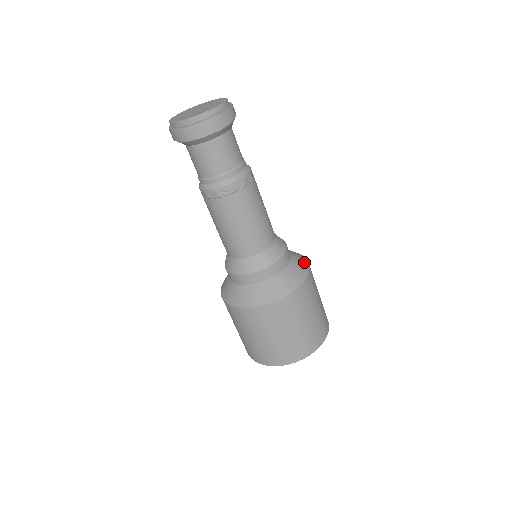
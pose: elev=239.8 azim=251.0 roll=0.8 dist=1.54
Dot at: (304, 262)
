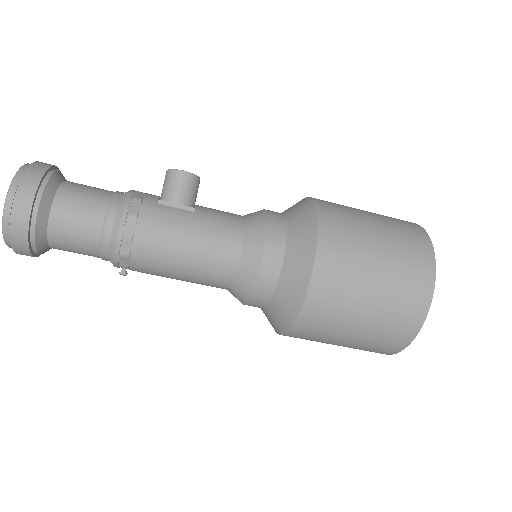
Dot at: (305, 261)
